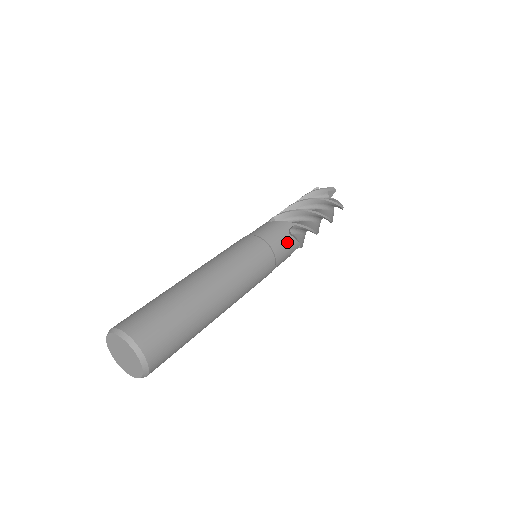
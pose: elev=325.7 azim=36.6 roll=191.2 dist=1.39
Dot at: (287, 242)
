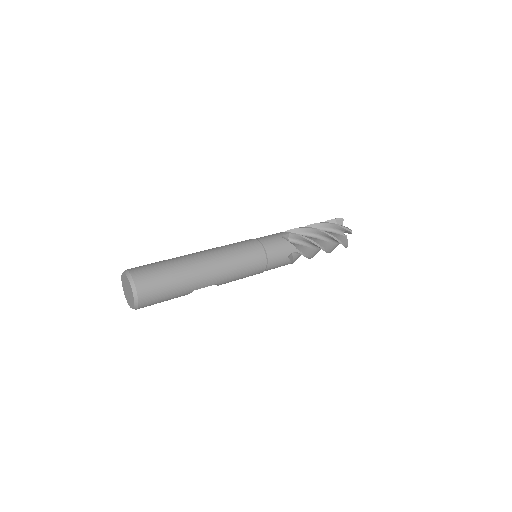
Dot at: (279, 242)
